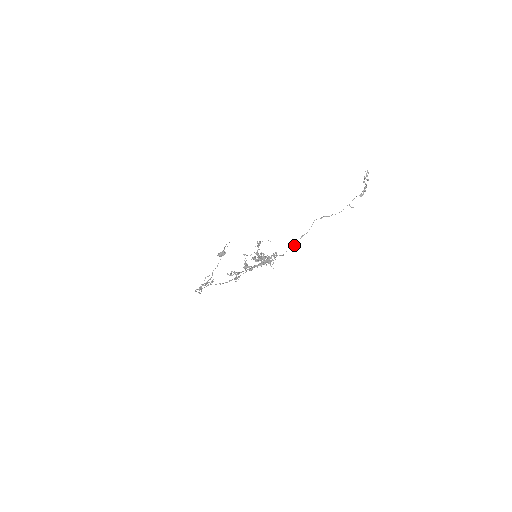
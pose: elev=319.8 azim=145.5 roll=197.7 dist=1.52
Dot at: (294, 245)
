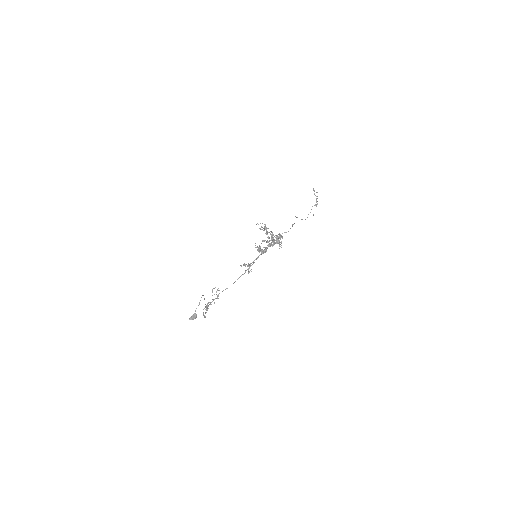
Dot at: occluded
